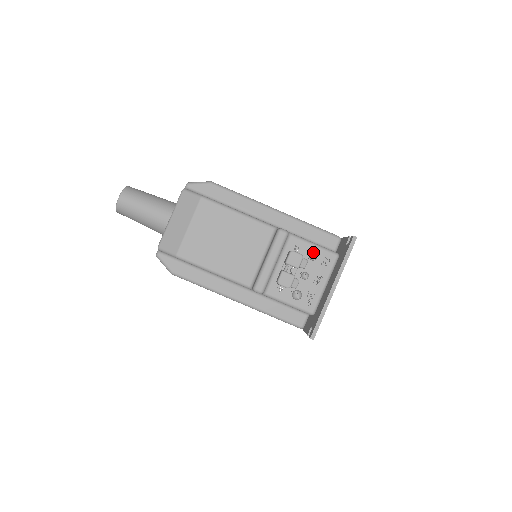
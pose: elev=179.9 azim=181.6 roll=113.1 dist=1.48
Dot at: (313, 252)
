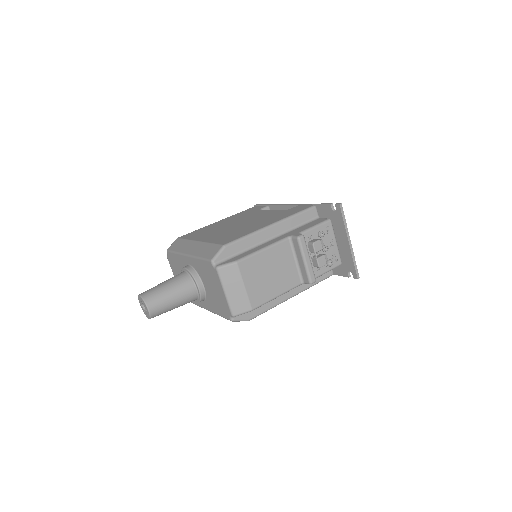
Dot at: (320, 232)
